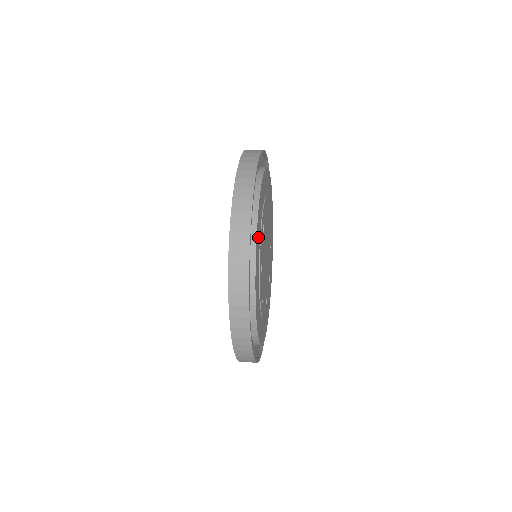
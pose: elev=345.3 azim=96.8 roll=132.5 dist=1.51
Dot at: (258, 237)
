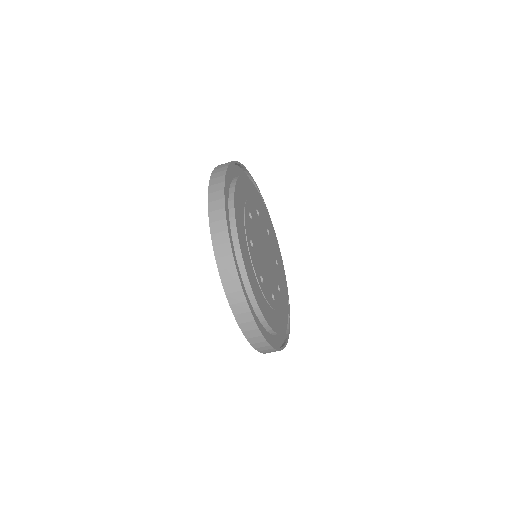
Dot at: (247, 187)
